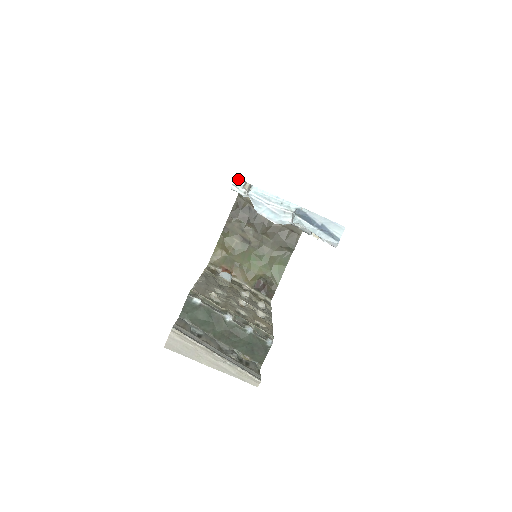
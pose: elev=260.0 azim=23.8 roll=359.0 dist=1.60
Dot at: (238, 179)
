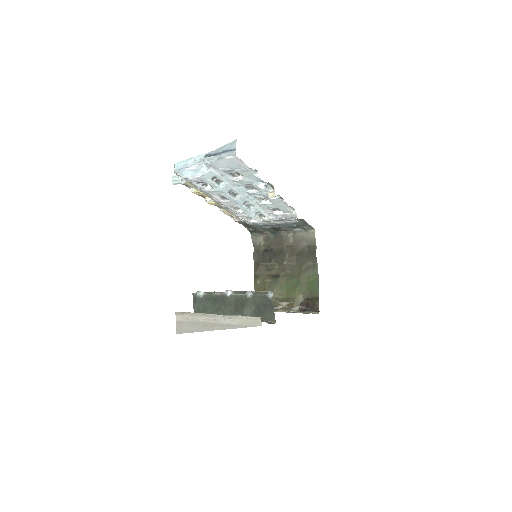
Dot at: (174, 175)
